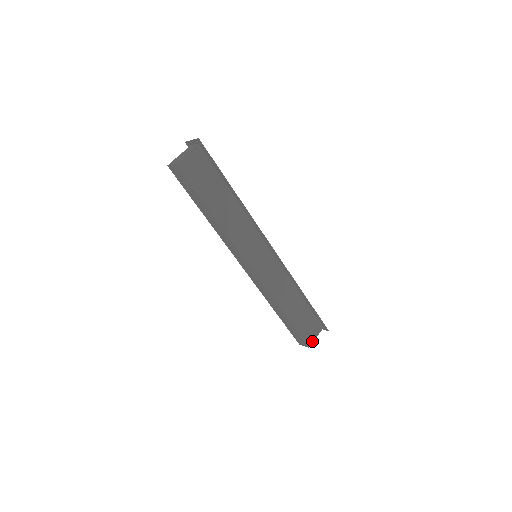
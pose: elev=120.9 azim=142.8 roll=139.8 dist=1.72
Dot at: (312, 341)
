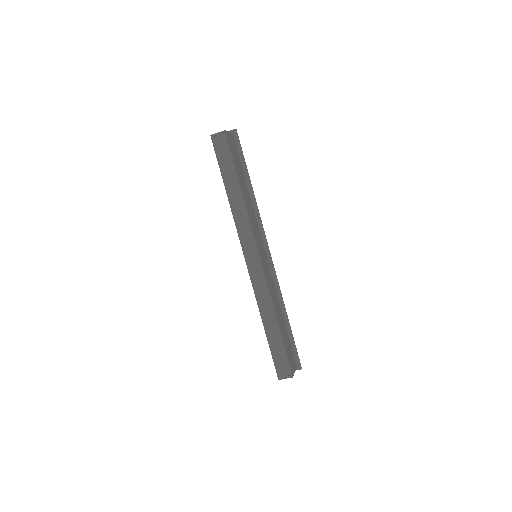
Dot at: (293, 372)
